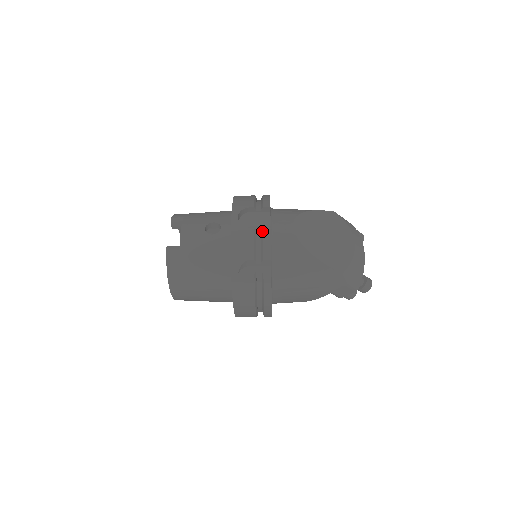
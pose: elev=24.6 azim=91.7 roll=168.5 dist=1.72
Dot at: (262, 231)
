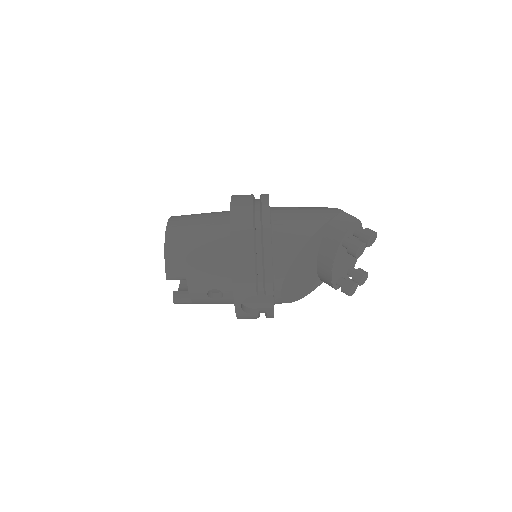
Dot at: occluded
